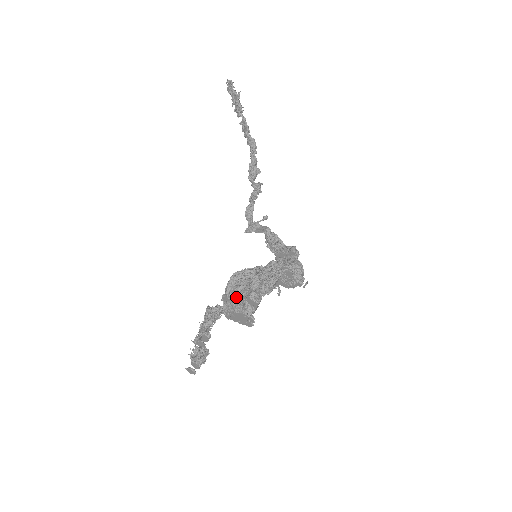
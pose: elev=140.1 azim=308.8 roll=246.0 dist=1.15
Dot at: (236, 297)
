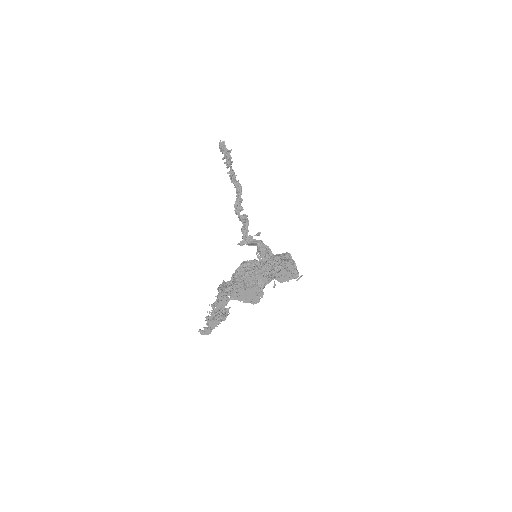
Dot at: (247, 277)
